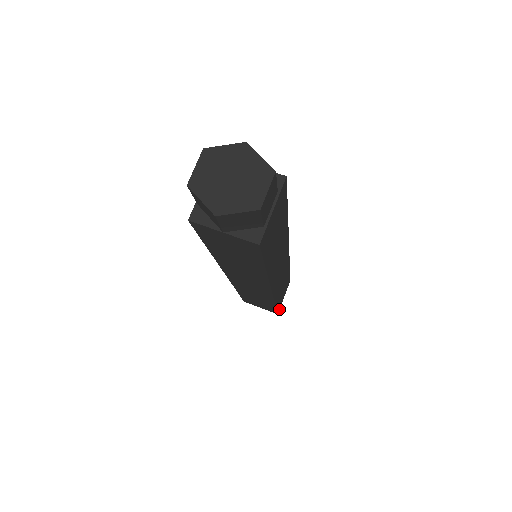
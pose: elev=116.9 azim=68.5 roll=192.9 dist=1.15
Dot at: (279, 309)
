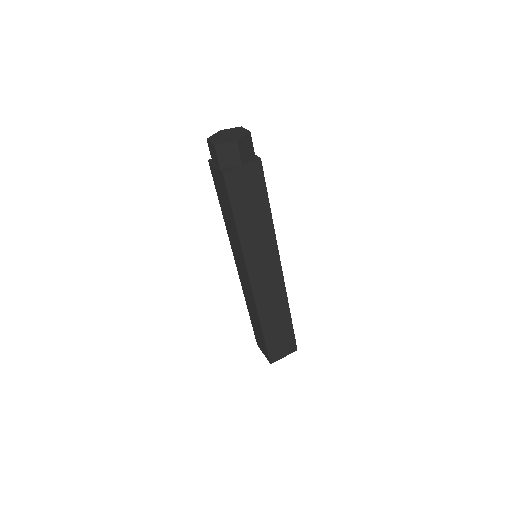
Dot at: occluded
